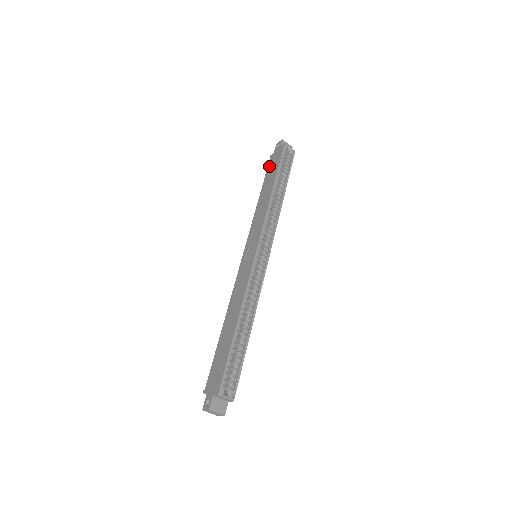
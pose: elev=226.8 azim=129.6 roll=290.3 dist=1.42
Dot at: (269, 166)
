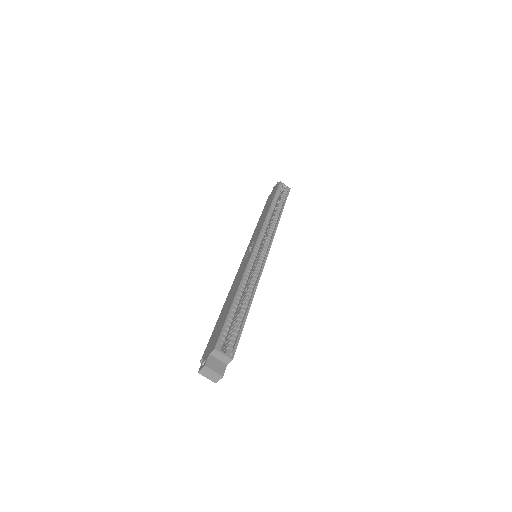
Dot at: (267, 201)
